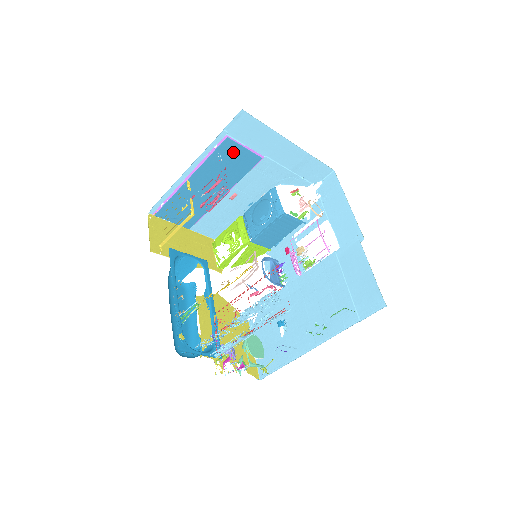
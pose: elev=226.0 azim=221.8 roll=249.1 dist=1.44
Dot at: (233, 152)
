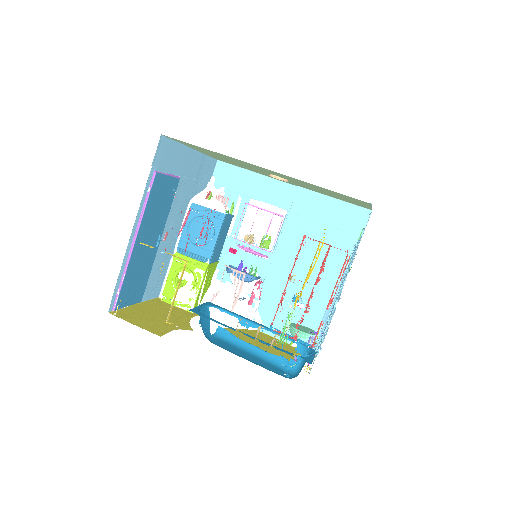
Dot at: (161, 187)
